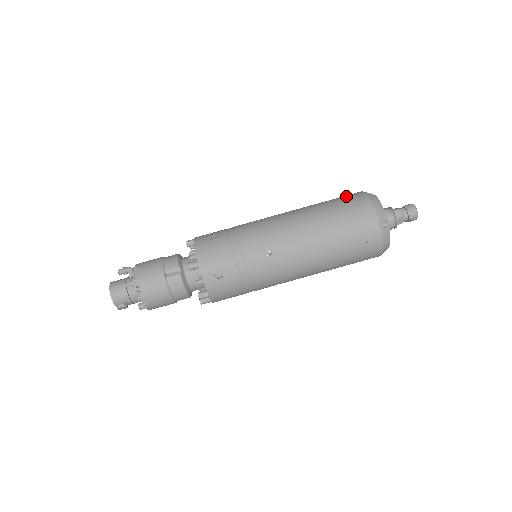
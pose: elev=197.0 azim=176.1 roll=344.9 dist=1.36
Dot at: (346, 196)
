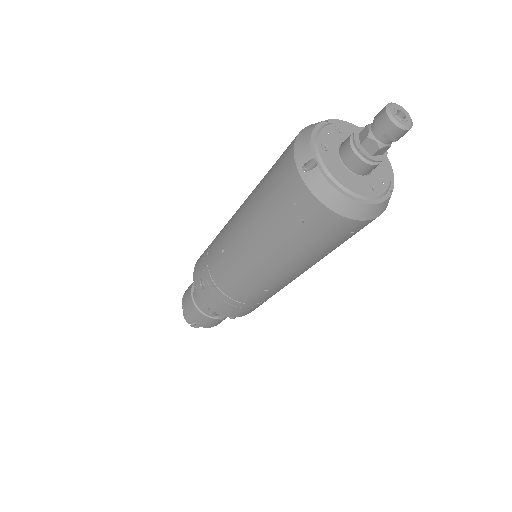
Dot at: occluded
